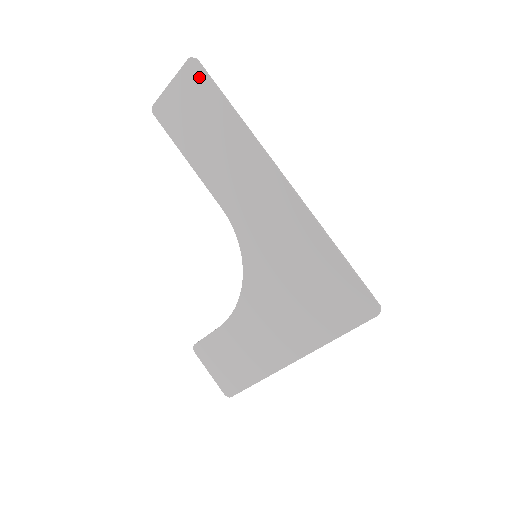
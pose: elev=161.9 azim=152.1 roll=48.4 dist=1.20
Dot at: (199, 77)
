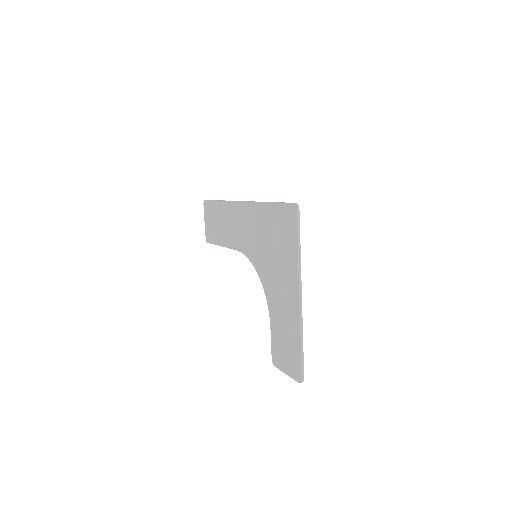
Dot at: (208, 205)
